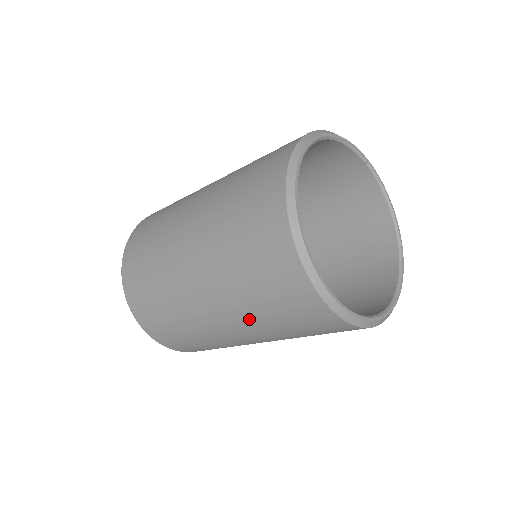
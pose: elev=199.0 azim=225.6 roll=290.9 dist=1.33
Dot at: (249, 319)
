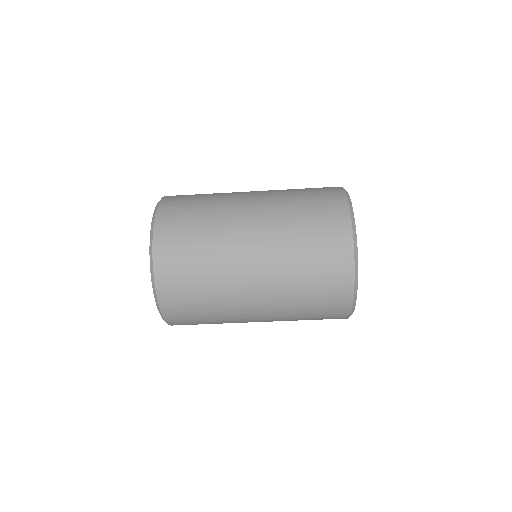
Dot at: (284, 302)
